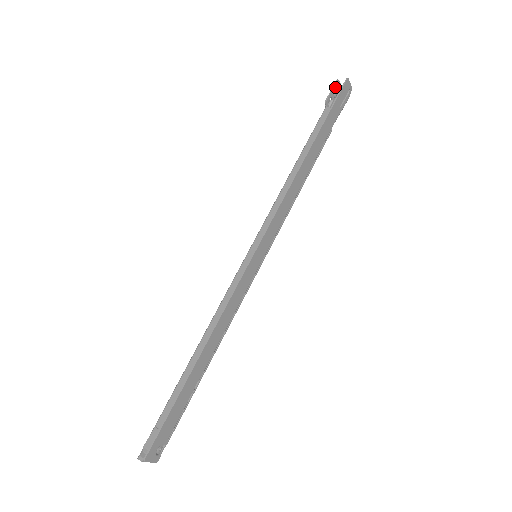
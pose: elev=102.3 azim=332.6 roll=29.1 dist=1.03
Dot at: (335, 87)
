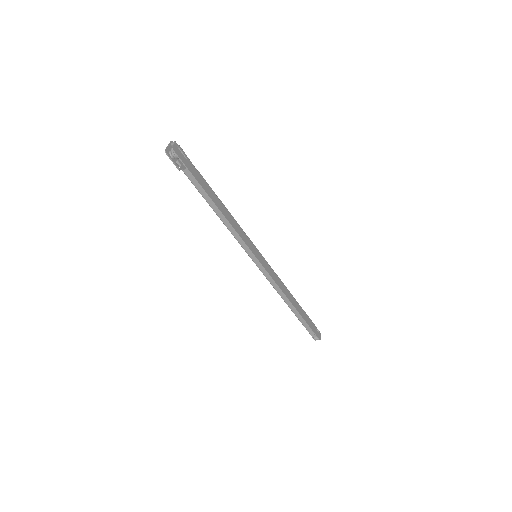
Dot at: (170, 156)
